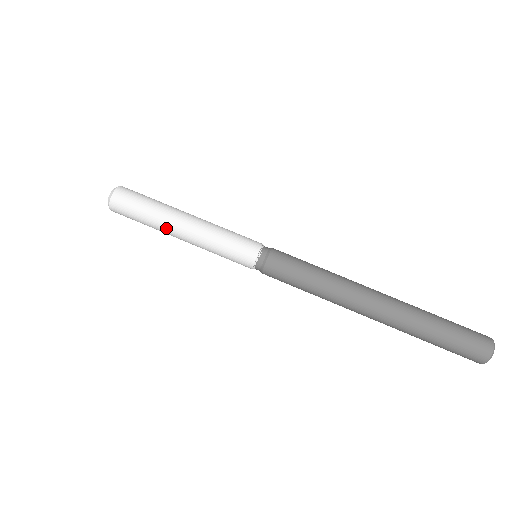
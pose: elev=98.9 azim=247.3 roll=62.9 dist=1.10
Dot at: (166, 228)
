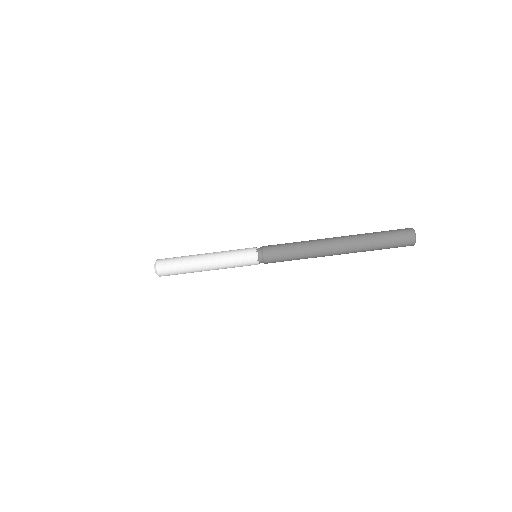
Dot at: occluded
